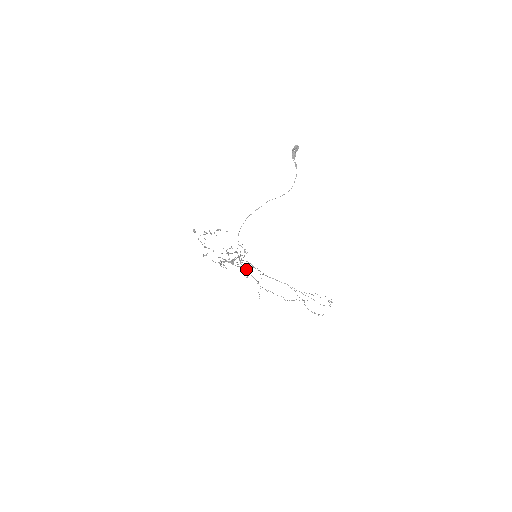
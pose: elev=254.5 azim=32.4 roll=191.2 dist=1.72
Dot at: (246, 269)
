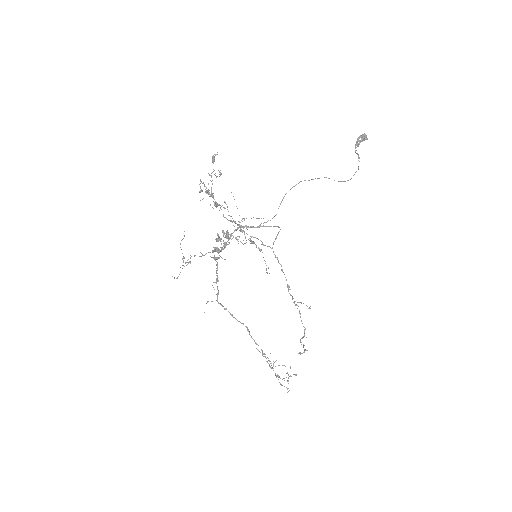
Dot at: (277, 257)
